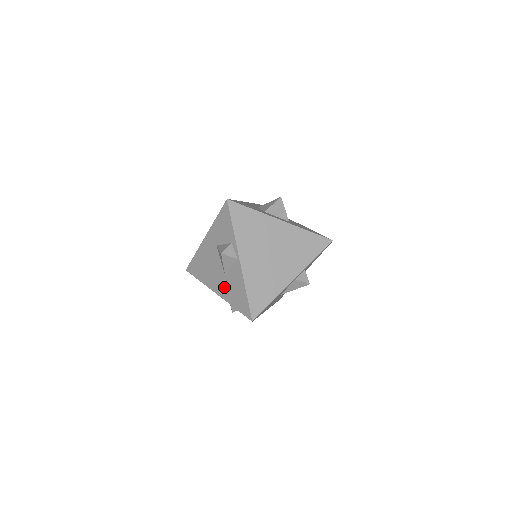
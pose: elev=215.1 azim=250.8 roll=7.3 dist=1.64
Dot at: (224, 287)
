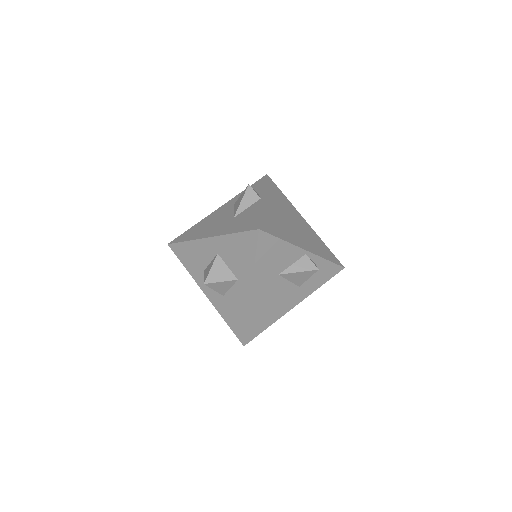
Dot at: (226, 226)
